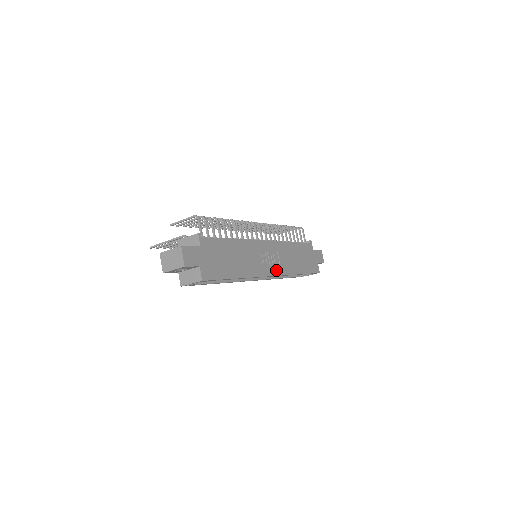
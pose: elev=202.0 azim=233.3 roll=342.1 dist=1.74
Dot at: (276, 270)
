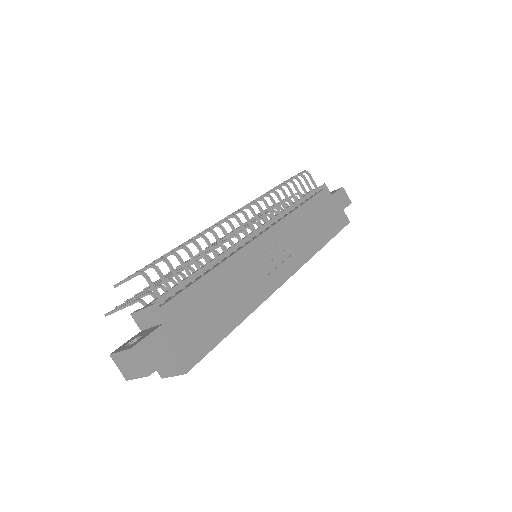
Dot at: (290, 266)
